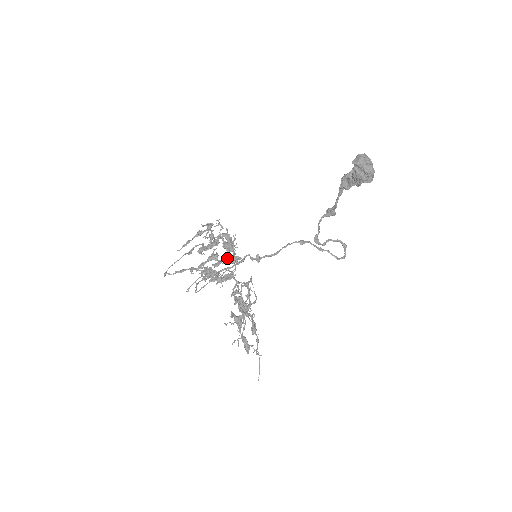
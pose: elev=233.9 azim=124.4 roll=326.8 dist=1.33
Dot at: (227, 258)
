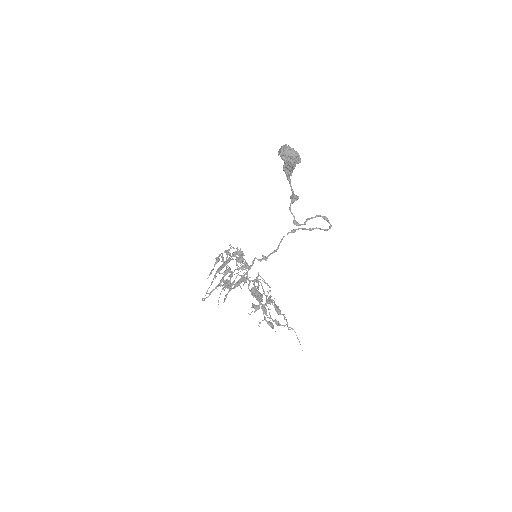
Dot at: (237, 267)
